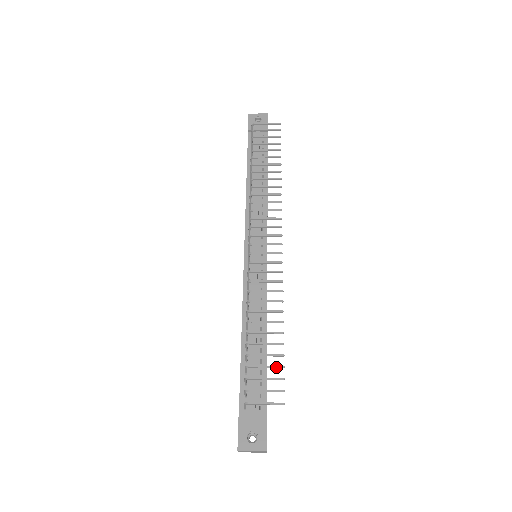
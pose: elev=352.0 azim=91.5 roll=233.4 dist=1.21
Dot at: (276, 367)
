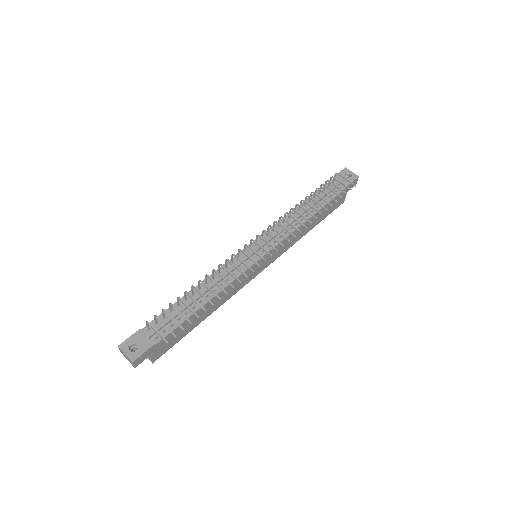
Dot at: (186, 319)
